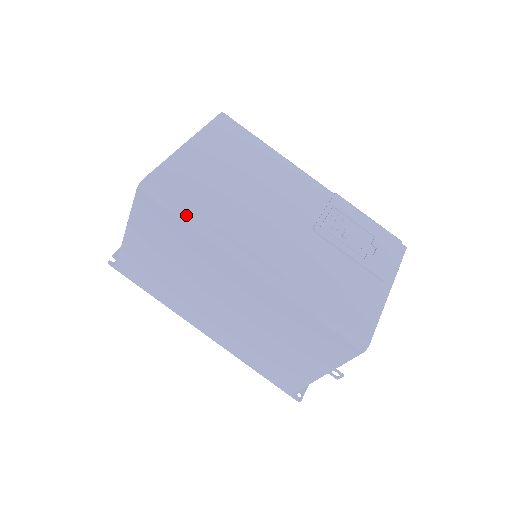
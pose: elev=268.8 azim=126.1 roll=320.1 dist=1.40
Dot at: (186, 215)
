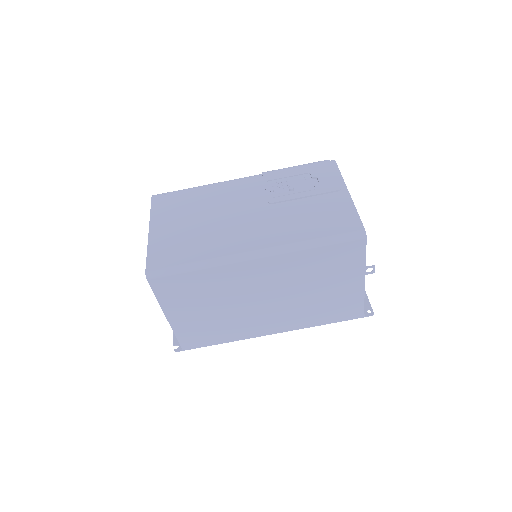
Dot at: (189, 266)
